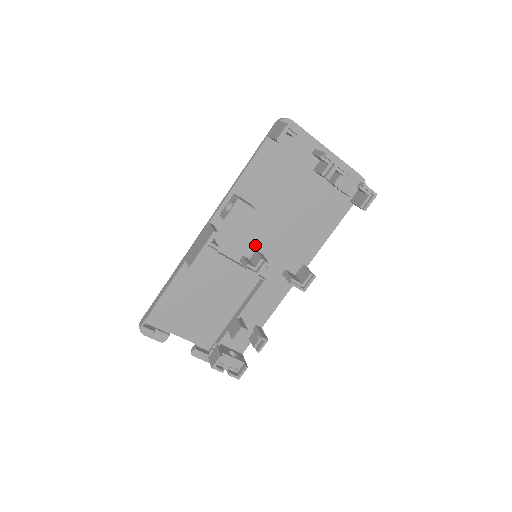
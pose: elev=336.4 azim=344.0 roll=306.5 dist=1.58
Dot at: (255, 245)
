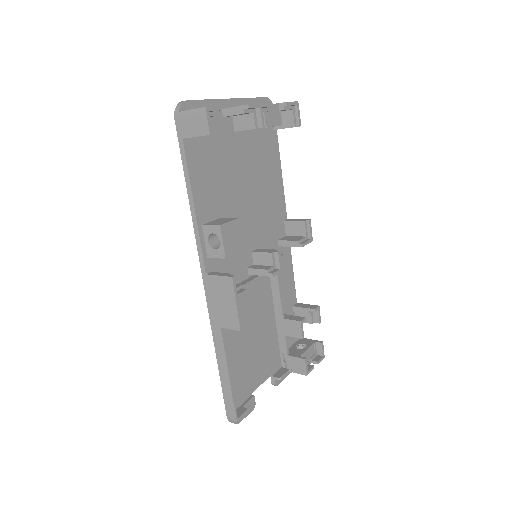
Dot at: (248, 248)
